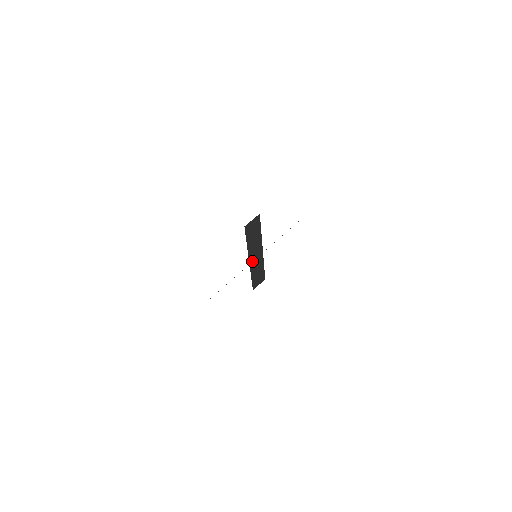
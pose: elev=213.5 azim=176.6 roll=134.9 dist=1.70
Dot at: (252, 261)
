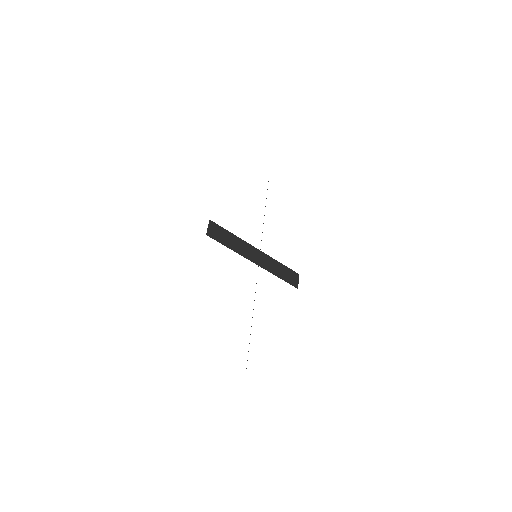
Dot at: (258, 262)
